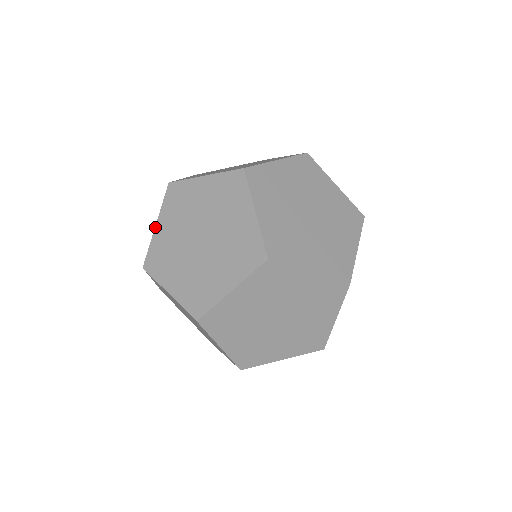
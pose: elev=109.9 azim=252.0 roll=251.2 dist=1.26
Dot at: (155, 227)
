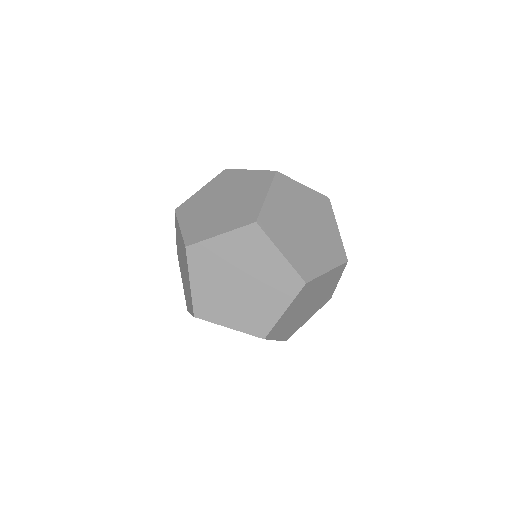
Dot at: (190, 285)
